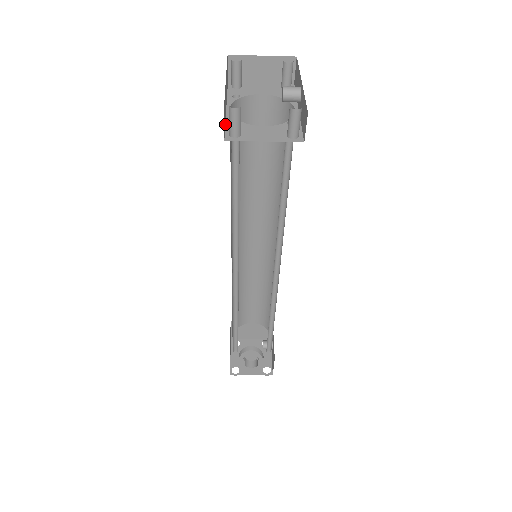
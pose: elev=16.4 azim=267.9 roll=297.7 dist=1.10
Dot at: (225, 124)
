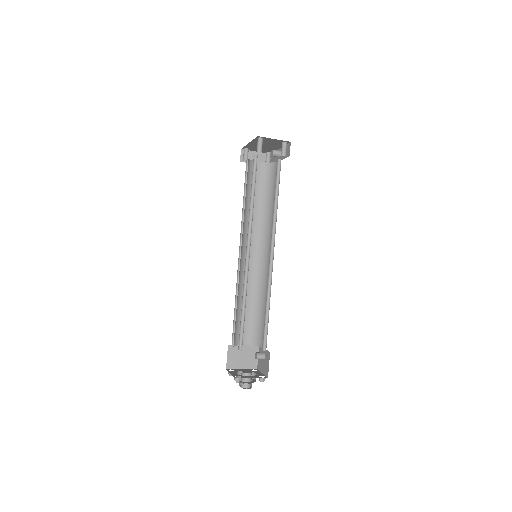
Dot at: occluded
